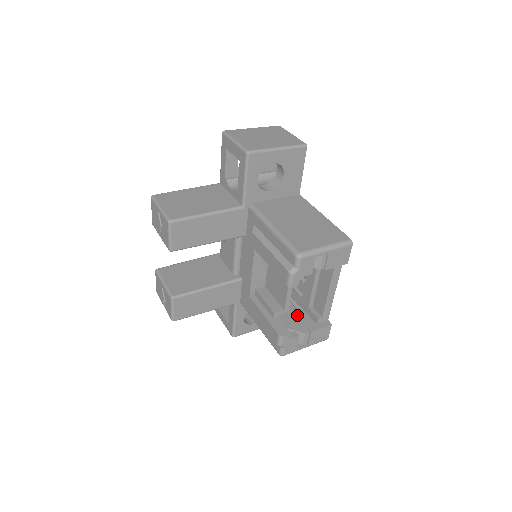
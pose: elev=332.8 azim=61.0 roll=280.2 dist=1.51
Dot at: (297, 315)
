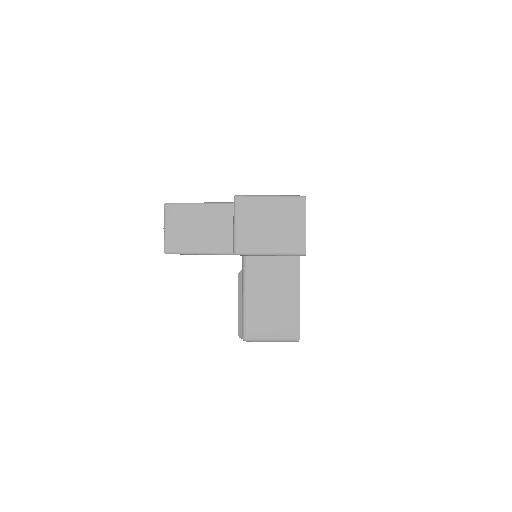
Dot at: occluded
